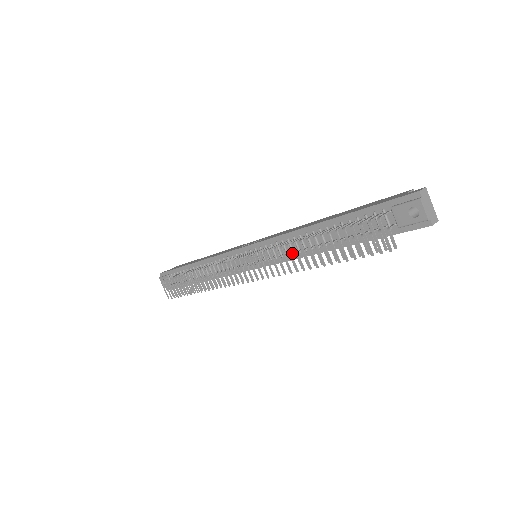
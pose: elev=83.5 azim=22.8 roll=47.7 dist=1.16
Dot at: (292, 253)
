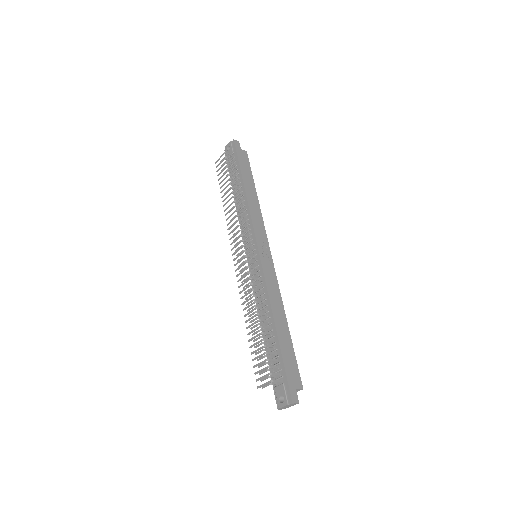
Dot at: occluded
